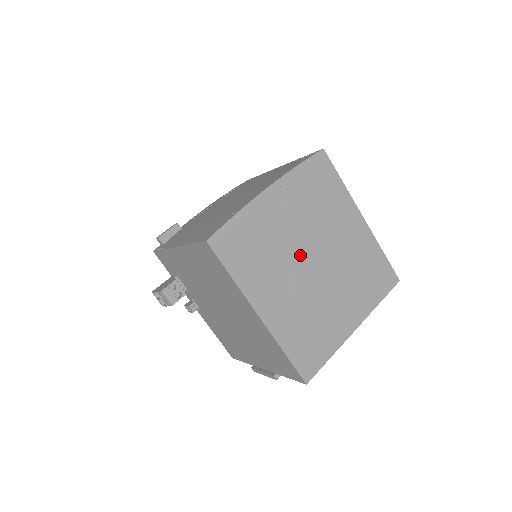
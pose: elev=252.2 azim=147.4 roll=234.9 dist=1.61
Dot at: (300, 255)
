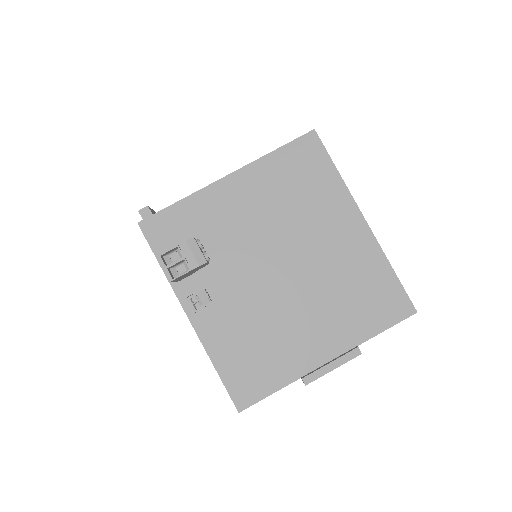
Dot at: occluded
